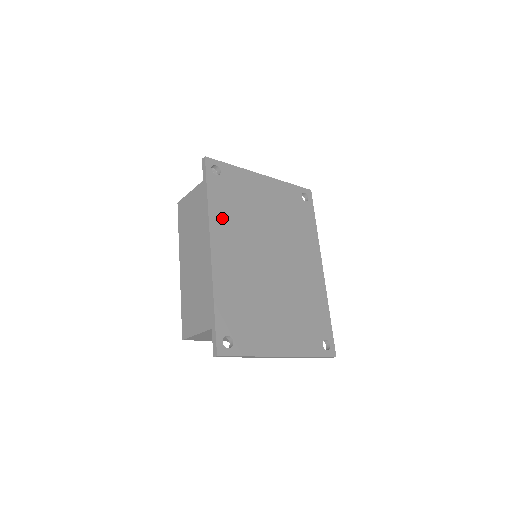
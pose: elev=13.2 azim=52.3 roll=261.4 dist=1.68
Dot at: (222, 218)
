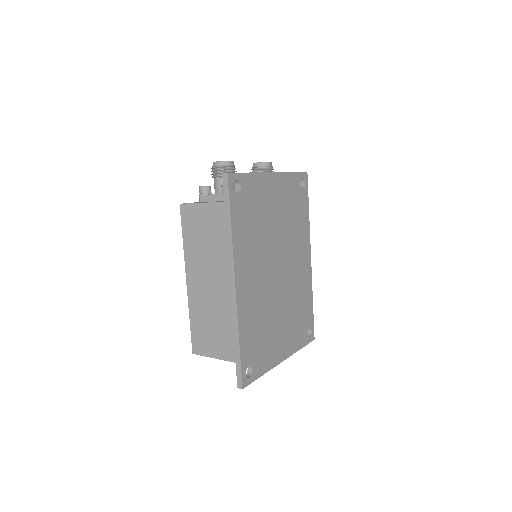
Dot at: (243, 245)
